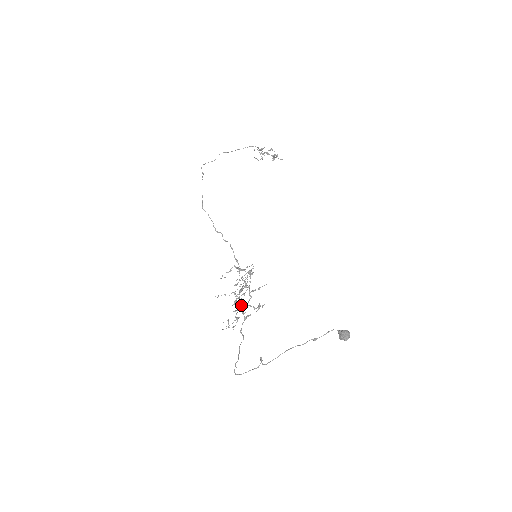
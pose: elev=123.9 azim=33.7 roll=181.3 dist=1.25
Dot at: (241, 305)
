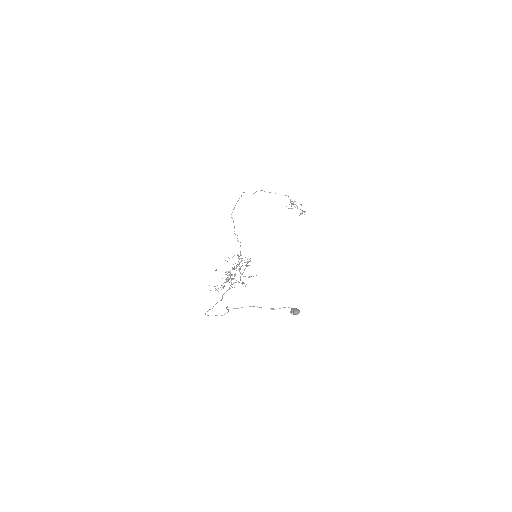
Dot at: (229, 275)
